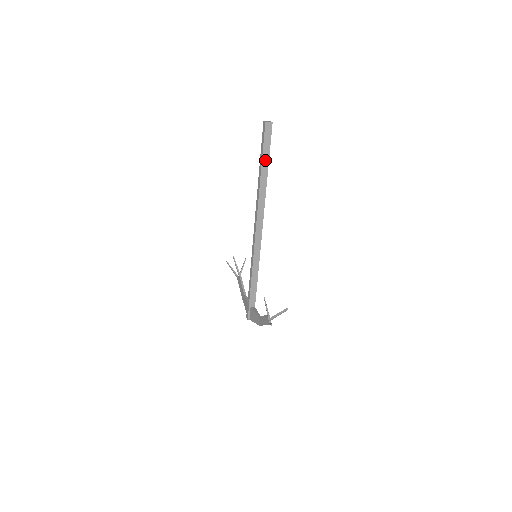
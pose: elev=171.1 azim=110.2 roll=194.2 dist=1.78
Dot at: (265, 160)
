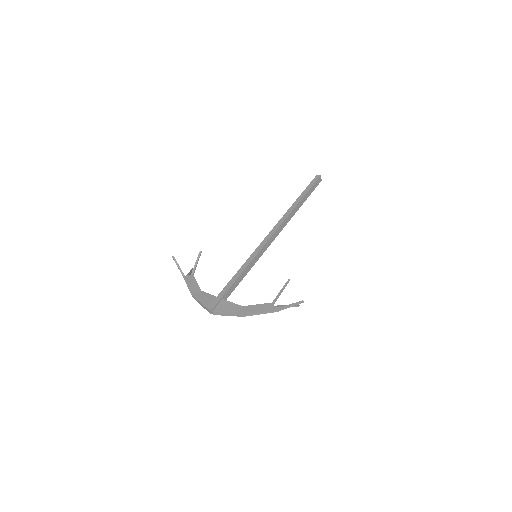
Dot at: (306, 196)
